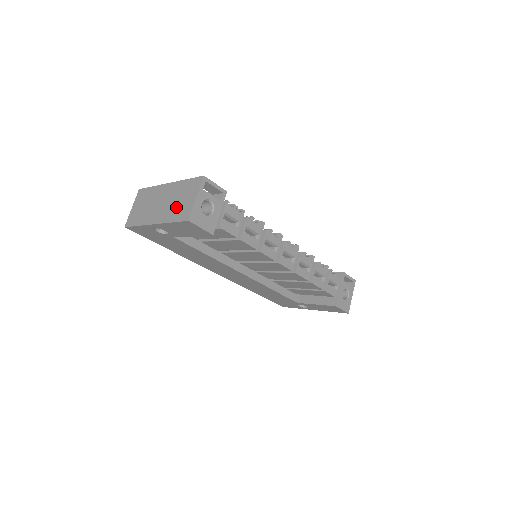
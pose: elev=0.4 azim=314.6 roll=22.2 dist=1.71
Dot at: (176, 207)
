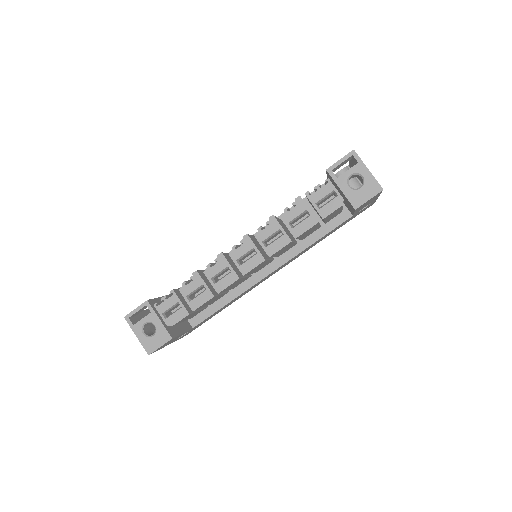
Dot at: occluded
